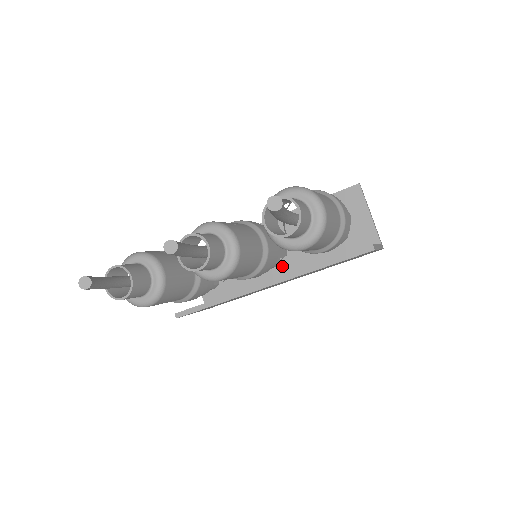
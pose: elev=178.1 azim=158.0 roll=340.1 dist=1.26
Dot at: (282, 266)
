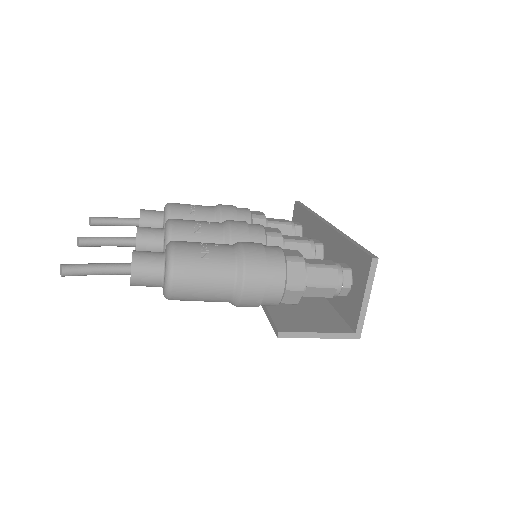
Dot at: occluded
